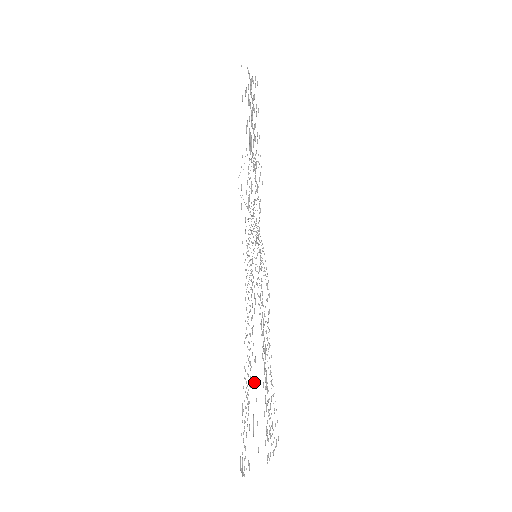
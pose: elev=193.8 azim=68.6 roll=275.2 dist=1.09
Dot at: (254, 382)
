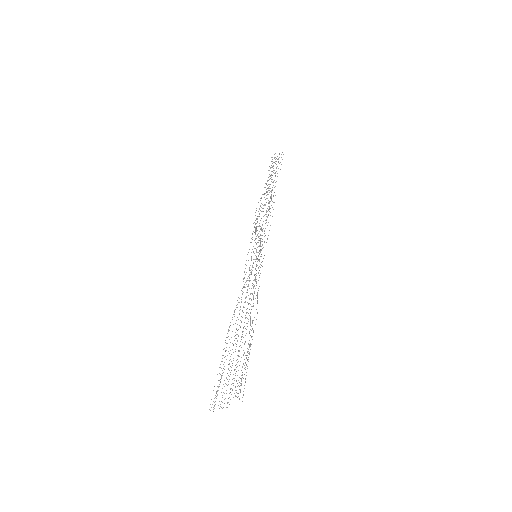
Dot at: occluded
